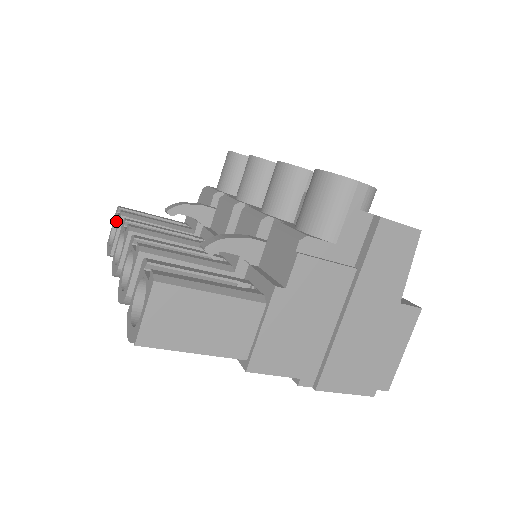
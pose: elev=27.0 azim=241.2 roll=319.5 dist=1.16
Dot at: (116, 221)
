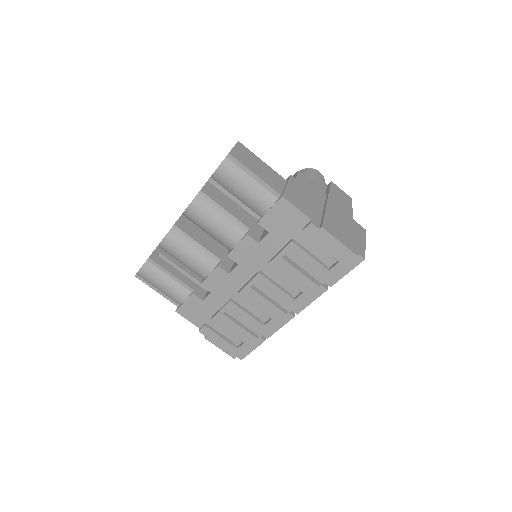
Dot at: occluded
